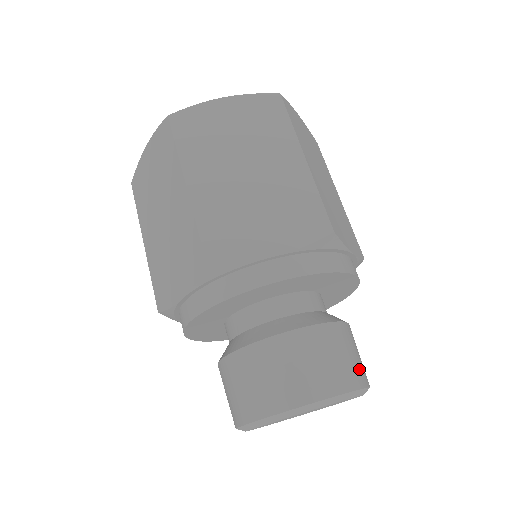
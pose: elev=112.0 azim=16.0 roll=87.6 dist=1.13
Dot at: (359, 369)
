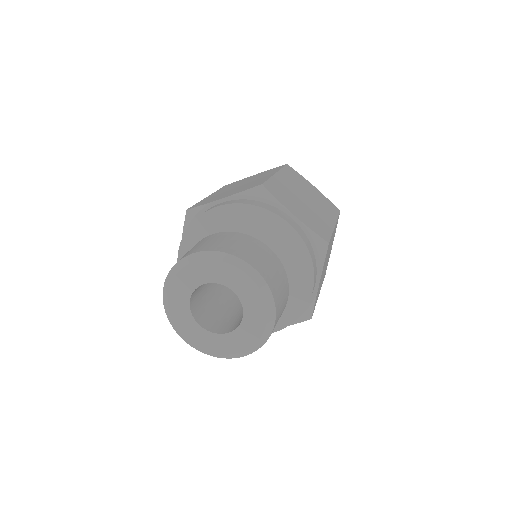
Dot at: (252, 257)
